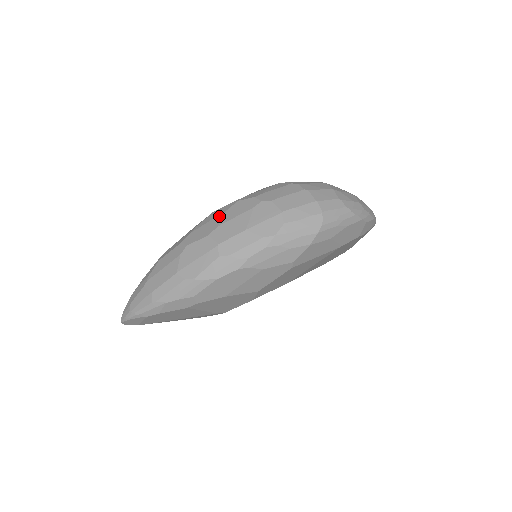
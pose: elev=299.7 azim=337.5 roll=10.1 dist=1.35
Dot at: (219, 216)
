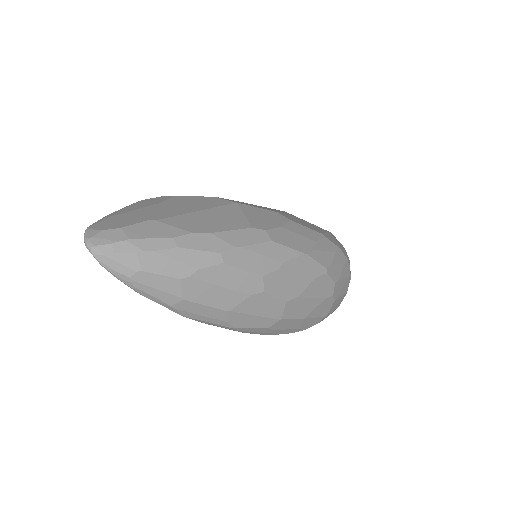
Dot at: (307, 280)
